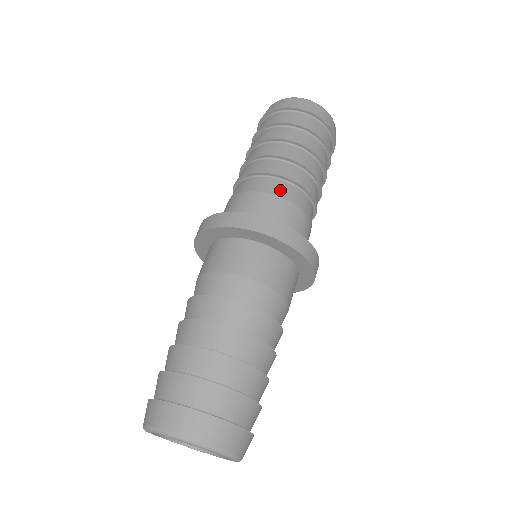
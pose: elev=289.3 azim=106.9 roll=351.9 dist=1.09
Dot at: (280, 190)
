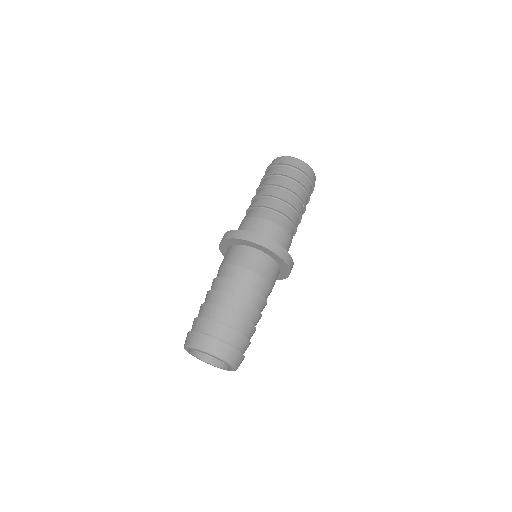
Dot at: (284, 224)
